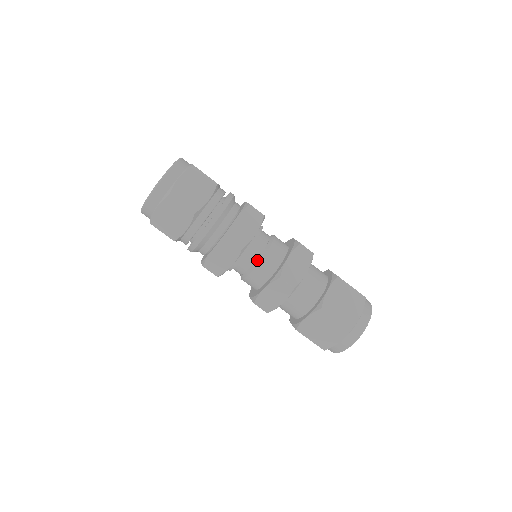
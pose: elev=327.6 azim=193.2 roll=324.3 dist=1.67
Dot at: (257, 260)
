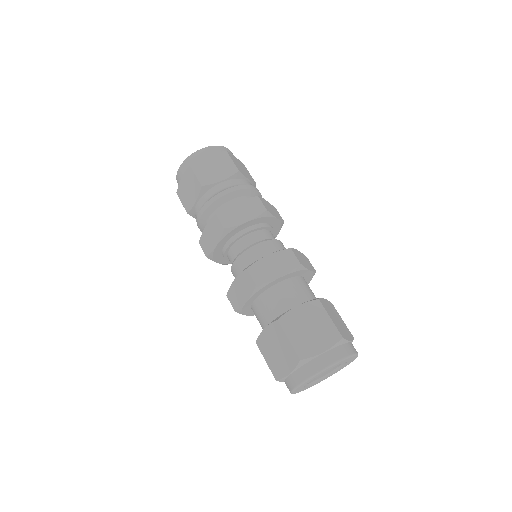
Dot at: (243, 251)
